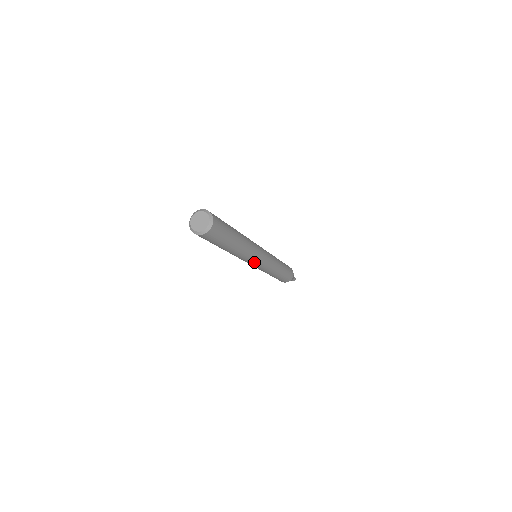
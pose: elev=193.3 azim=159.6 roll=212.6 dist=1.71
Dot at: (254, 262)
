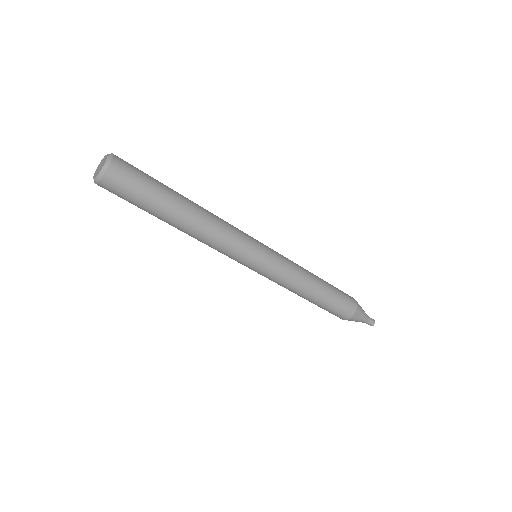
Dot at: (244, 256)
